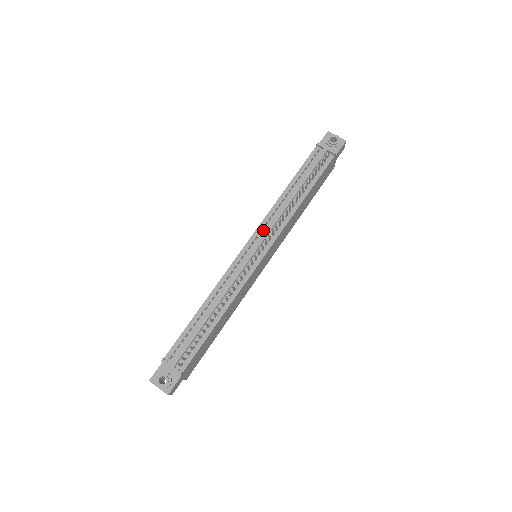
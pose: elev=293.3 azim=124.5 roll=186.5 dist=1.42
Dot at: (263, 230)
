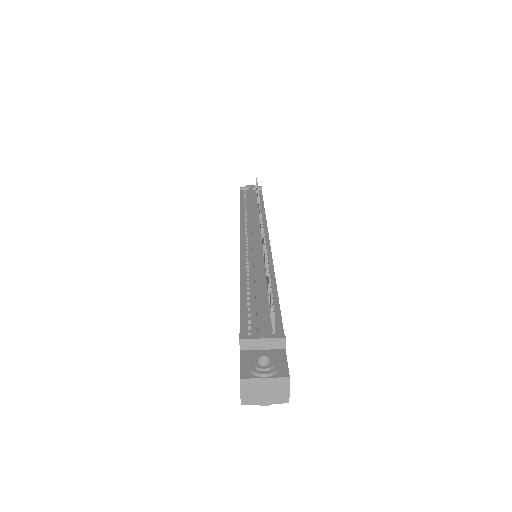
Dot at: (247, 228)
